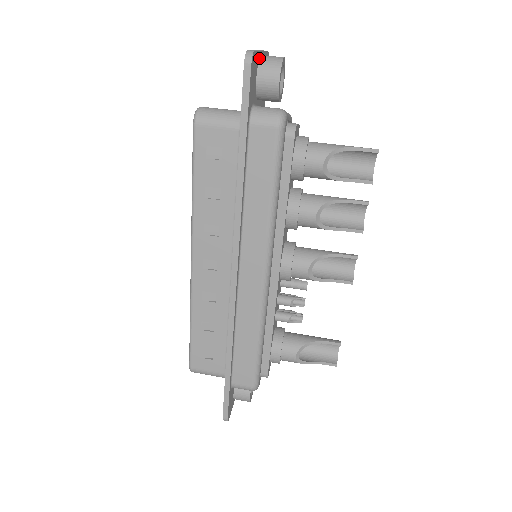
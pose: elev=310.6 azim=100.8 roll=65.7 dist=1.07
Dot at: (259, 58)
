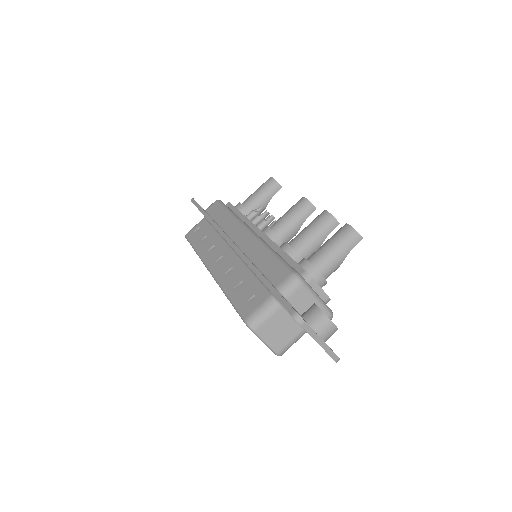
Dot at: (324, 343)
